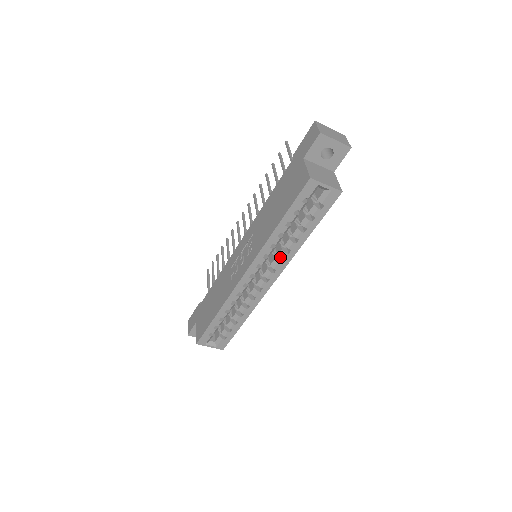
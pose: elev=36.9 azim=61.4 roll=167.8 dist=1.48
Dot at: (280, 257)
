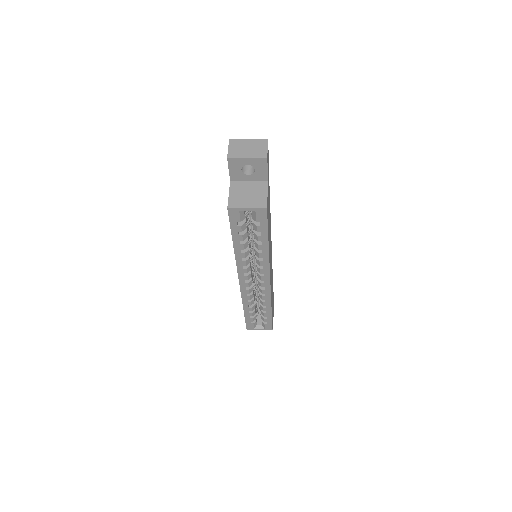
Dot at: (258, 264)
